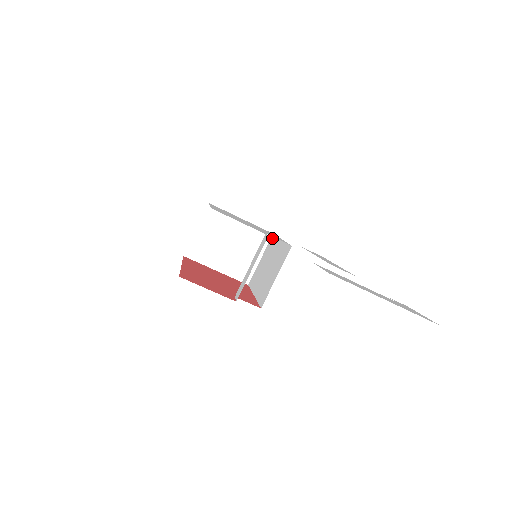
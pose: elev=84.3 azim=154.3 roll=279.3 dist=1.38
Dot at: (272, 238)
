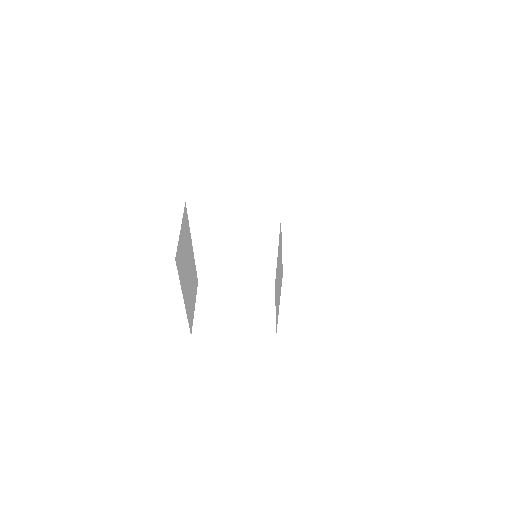
Dot at: (275, 282)
